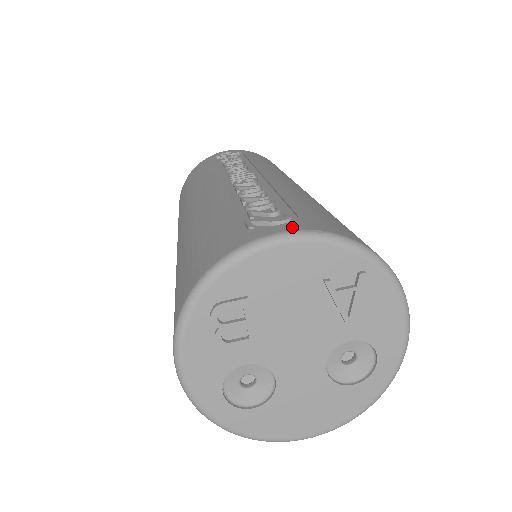
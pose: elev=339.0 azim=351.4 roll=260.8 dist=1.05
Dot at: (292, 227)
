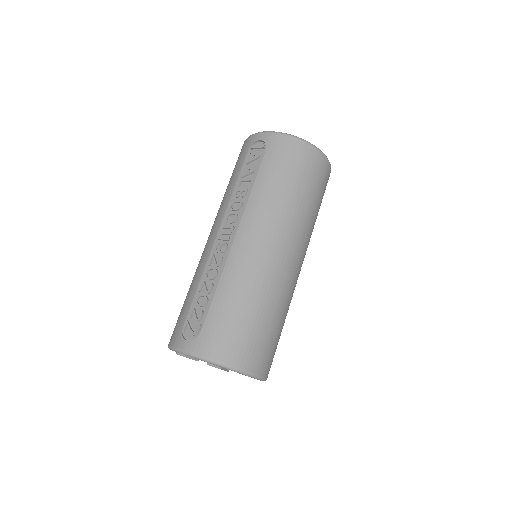
Dot at: (189, 347)
